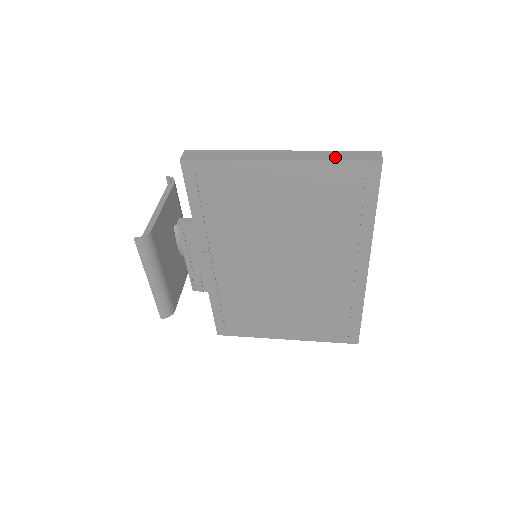
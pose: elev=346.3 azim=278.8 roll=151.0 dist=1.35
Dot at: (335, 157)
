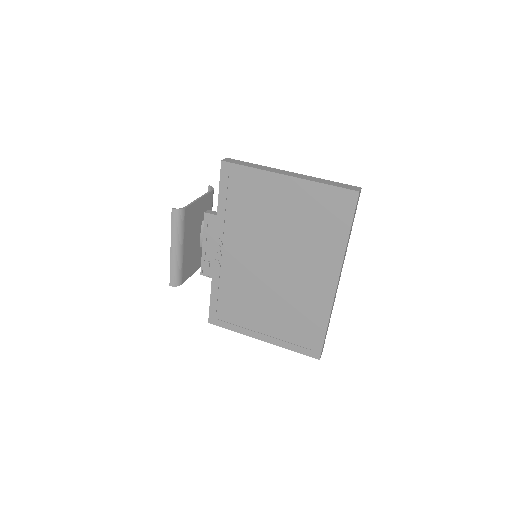
Dot at: (327, 183)
